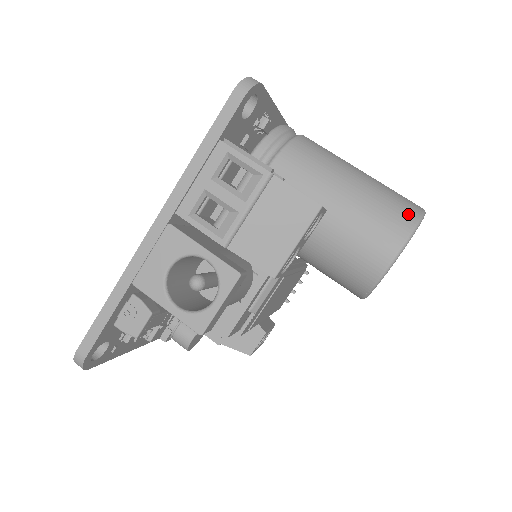
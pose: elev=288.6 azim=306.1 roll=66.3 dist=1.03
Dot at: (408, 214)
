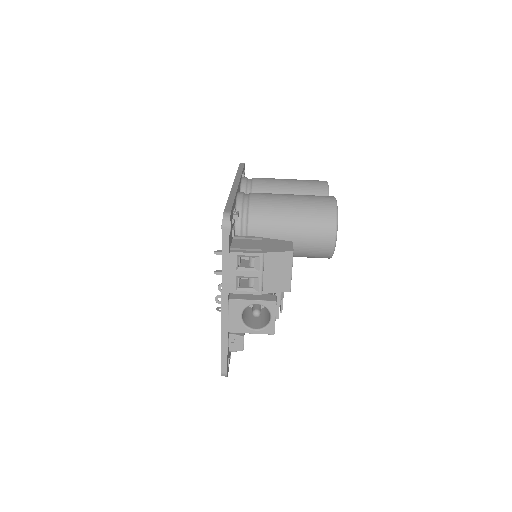
Dot at: (330, 213)
